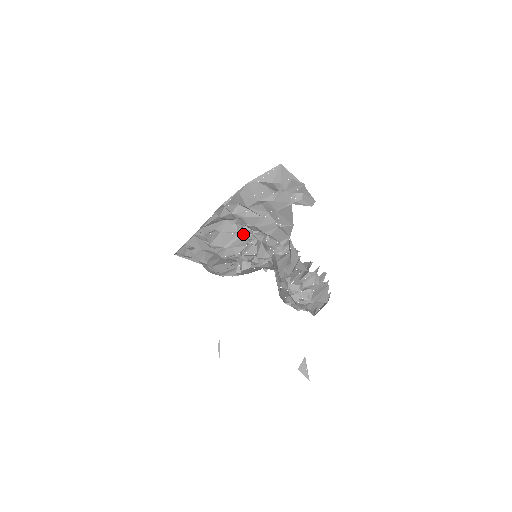
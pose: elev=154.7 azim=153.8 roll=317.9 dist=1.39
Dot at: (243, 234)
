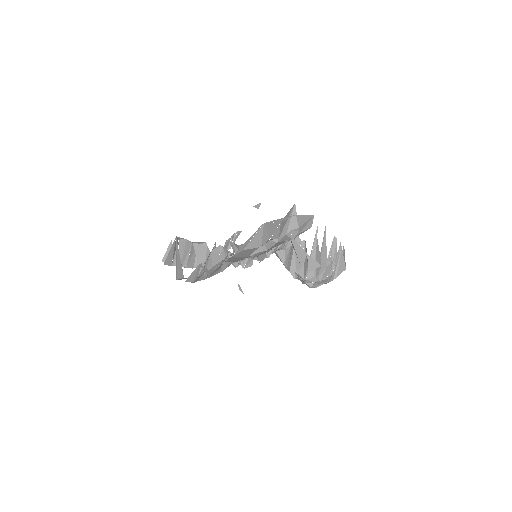
Dot at: occluded
